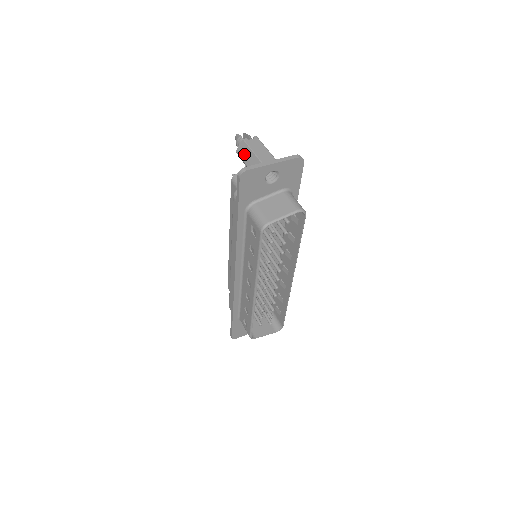
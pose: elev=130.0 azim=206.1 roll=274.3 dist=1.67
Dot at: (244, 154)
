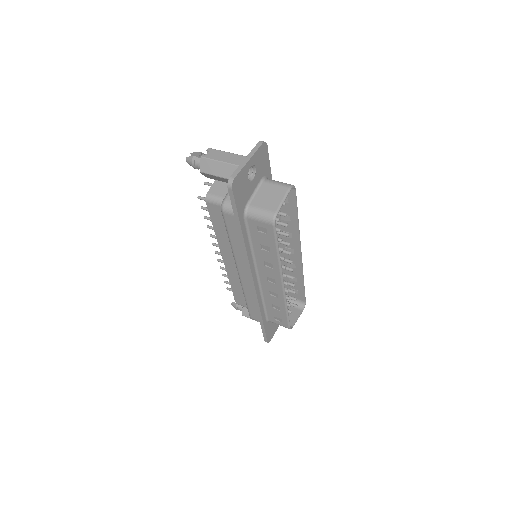
Dot at: (211, 169)
